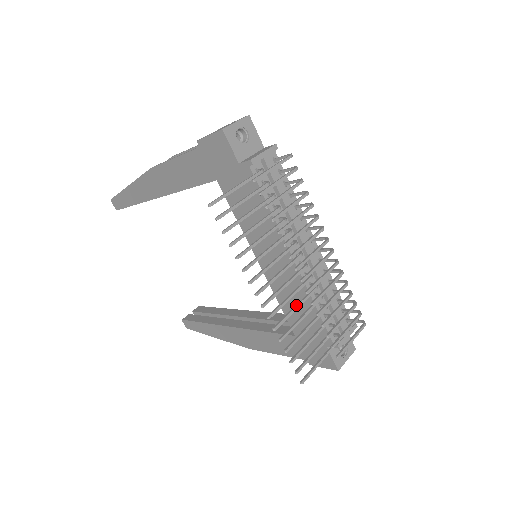
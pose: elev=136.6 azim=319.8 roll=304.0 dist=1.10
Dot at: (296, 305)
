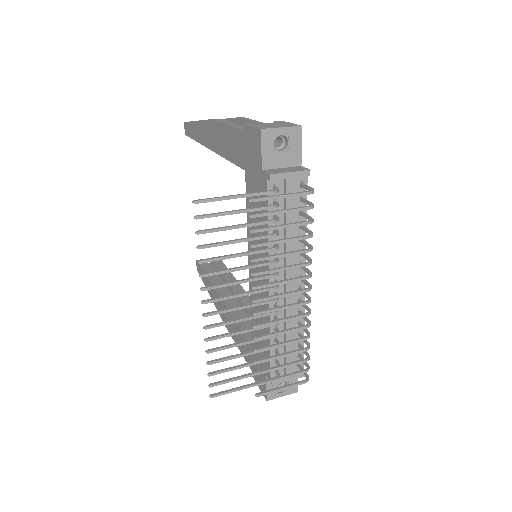
Dot at: (243, 329)
